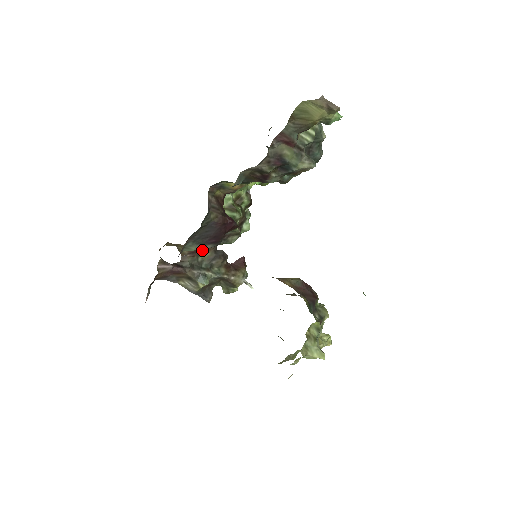
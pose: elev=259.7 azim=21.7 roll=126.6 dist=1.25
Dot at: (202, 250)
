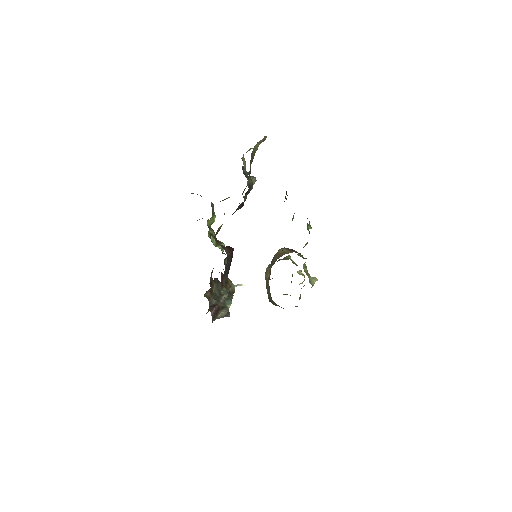
Dot at: (211, 286)
